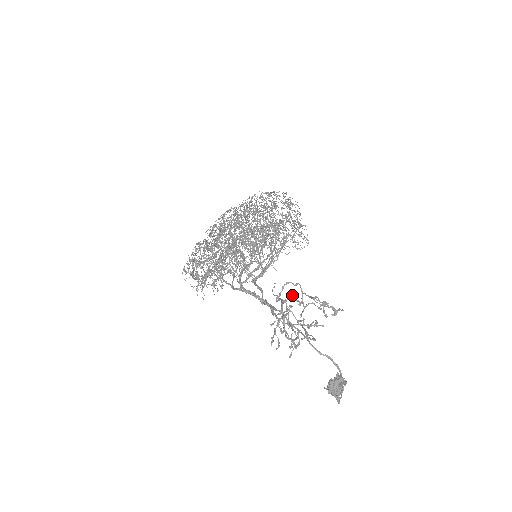
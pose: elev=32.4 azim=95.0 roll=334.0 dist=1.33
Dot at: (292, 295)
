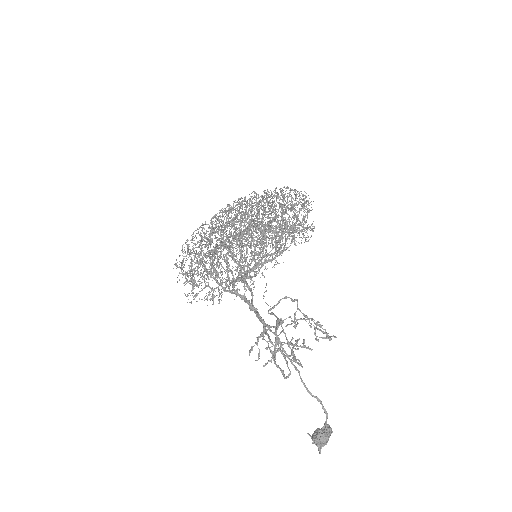
Dot at: (290, 316)
